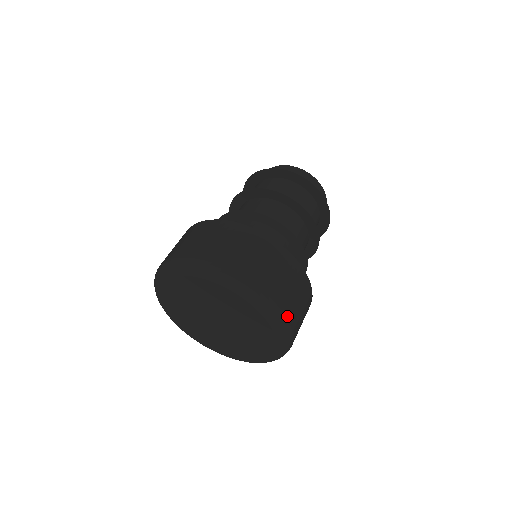
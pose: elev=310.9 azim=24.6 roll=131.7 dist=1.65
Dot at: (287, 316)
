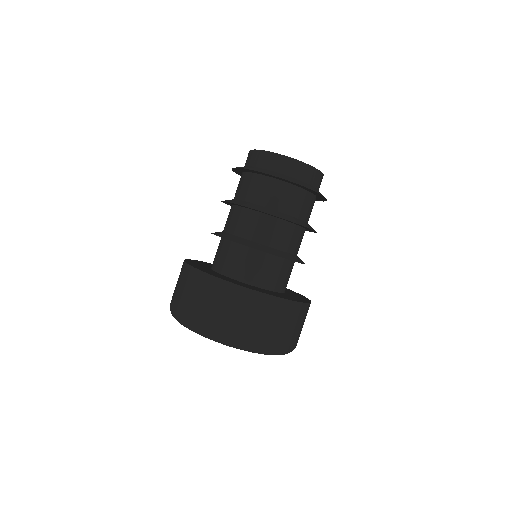
Dot at: (287, 348)
